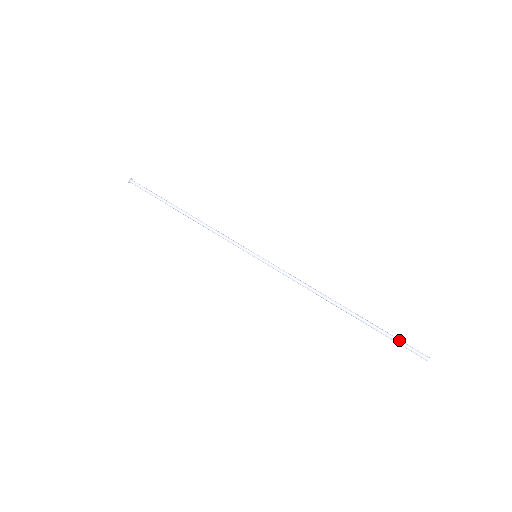
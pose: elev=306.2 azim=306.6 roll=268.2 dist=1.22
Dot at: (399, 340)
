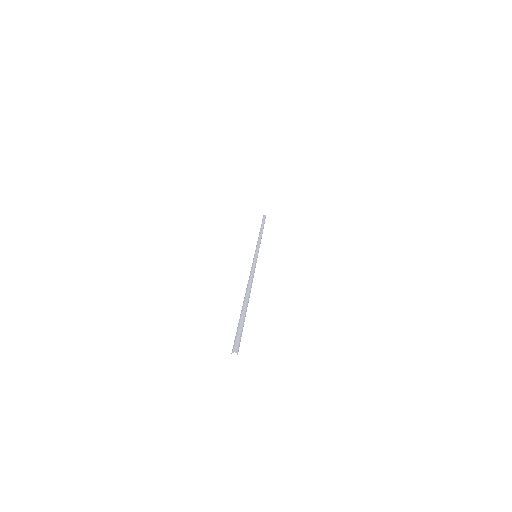
Dot at: (241, 329)
